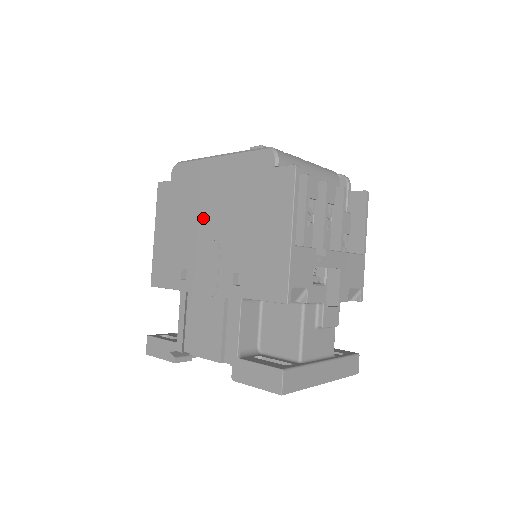
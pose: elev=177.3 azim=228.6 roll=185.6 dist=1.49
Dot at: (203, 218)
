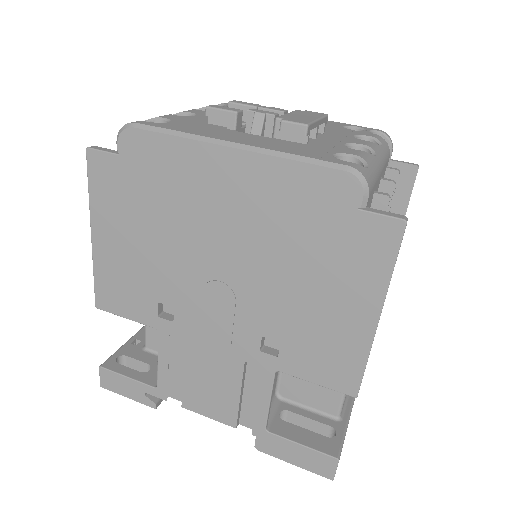
Dot at: (199, 243)
